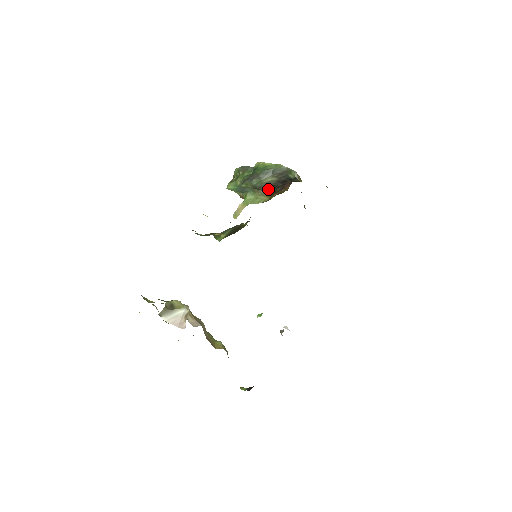
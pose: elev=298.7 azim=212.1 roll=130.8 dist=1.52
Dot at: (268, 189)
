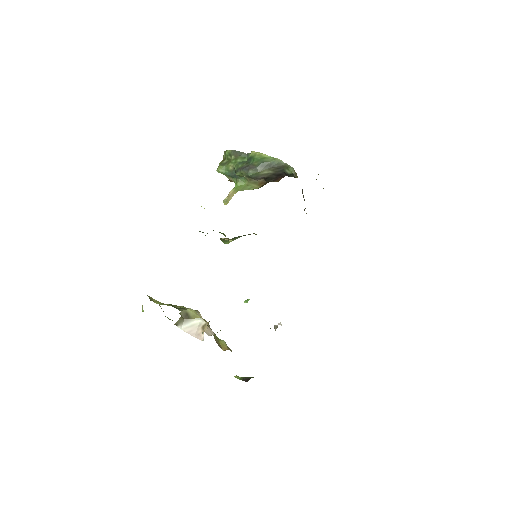
Dot at: (261, 179)
